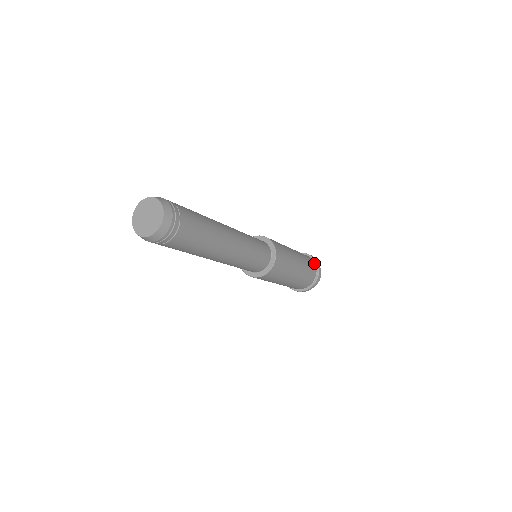
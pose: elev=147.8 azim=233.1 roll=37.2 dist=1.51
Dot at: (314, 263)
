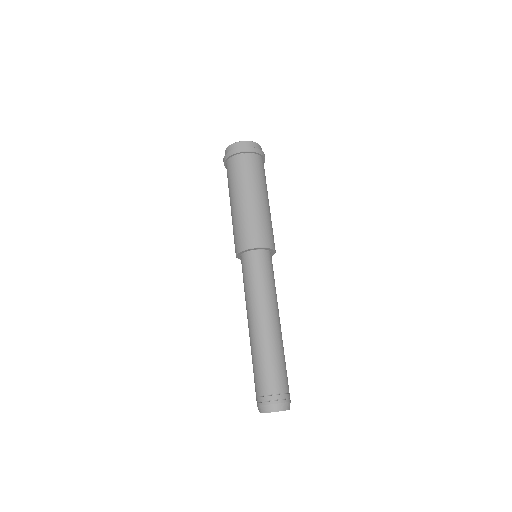
Dot at: (258, 157)
